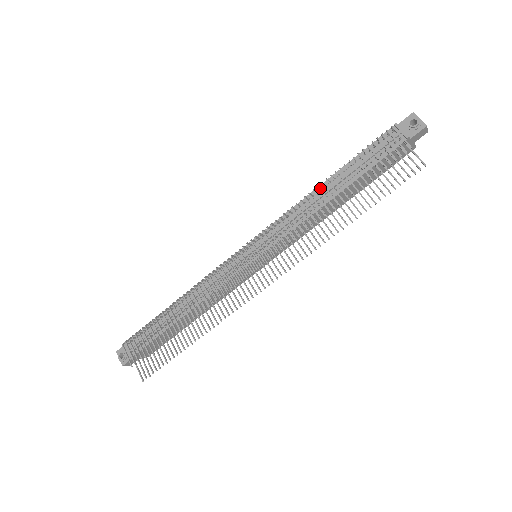
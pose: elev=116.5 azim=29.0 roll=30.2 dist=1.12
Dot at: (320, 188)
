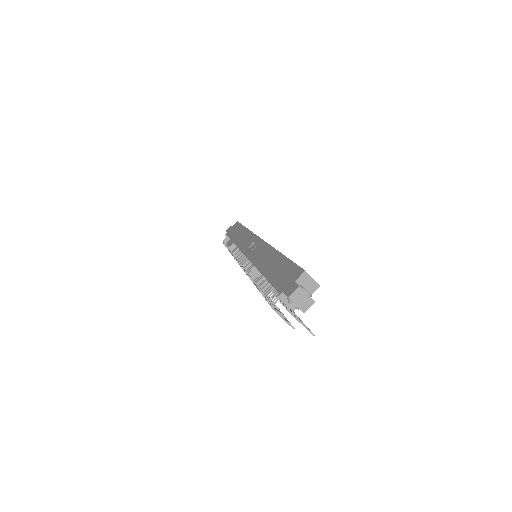
Dot at: (259, 277)
